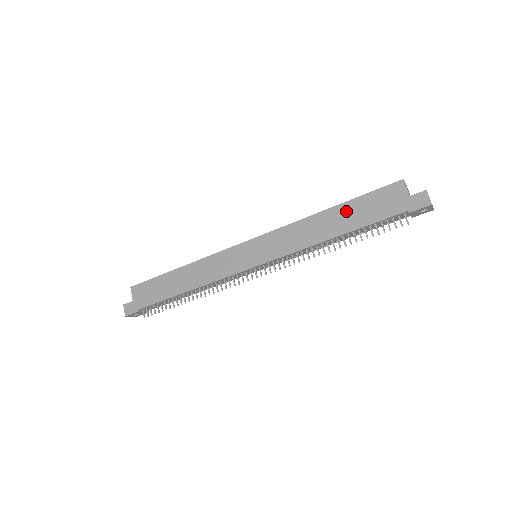
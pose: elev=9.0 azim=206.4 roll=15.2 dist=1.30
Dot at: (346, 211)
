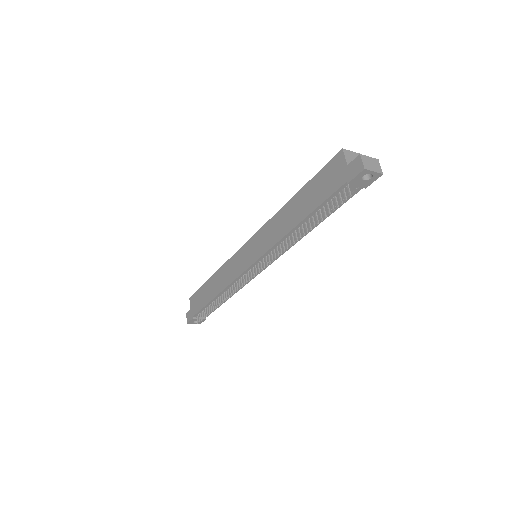
Dot at: (304, 196)
